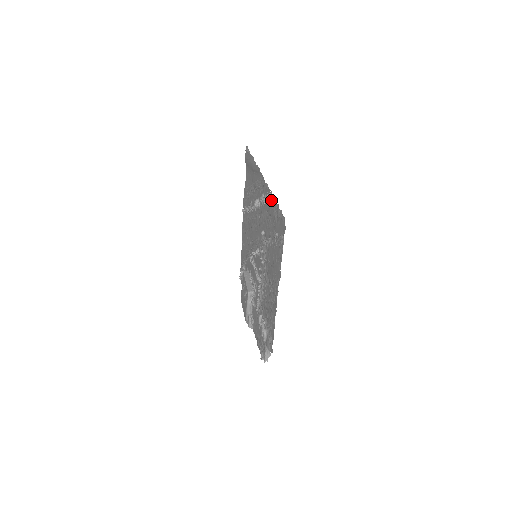
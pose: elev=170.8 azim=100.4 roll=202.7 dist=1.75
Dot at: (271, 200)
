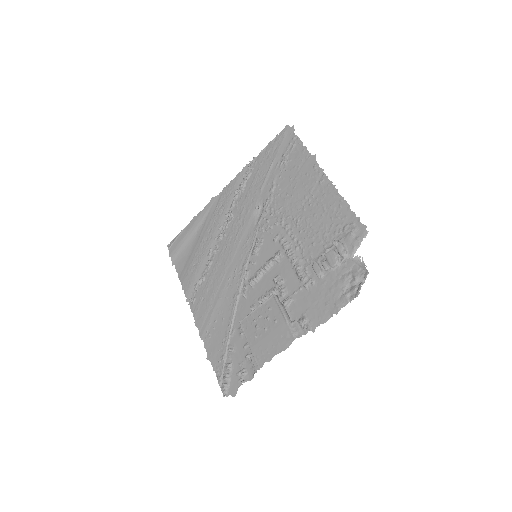
Dot at: (254, 165)
